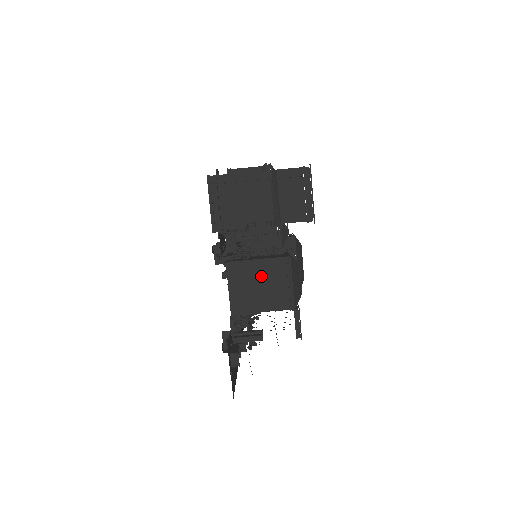
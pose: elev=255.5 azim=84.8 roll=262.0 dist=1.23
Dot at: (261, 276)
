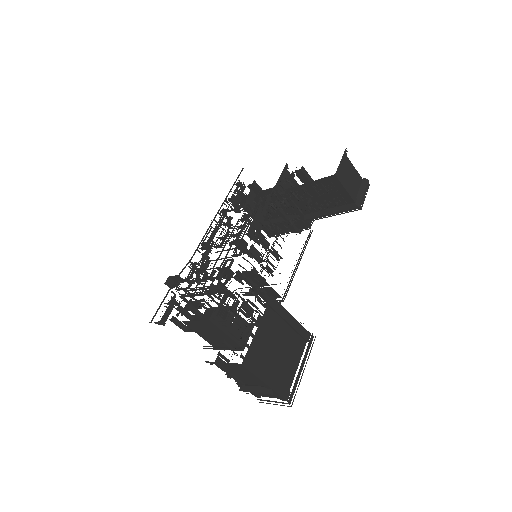
Dot at: (219, 336)
